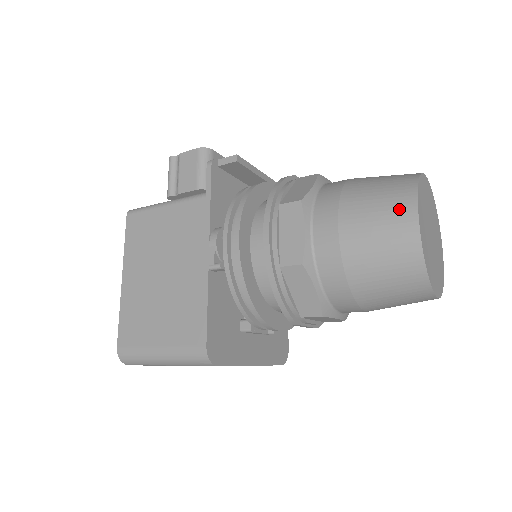
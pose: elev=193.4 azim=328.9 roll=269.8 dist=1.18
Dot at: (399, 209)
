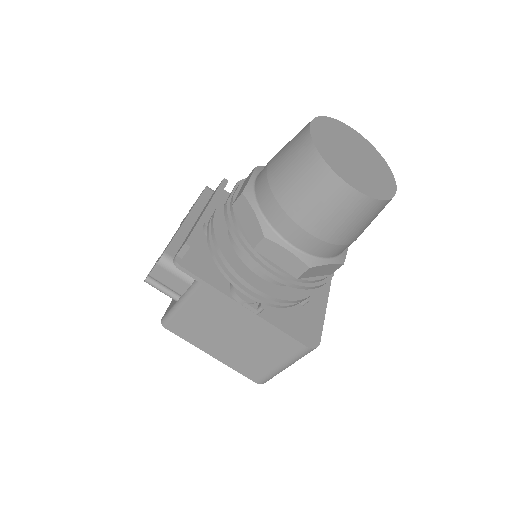
Dot at: (331, 190)
